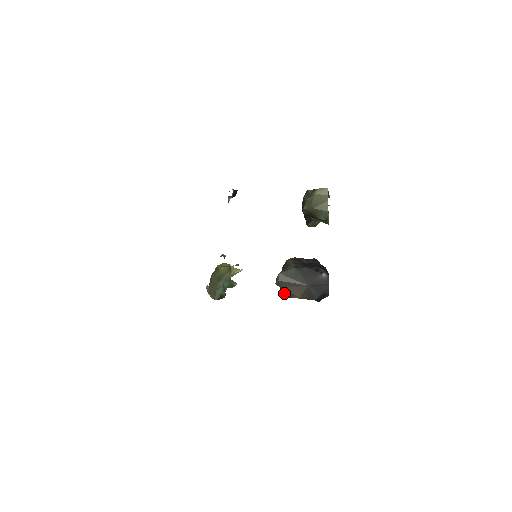
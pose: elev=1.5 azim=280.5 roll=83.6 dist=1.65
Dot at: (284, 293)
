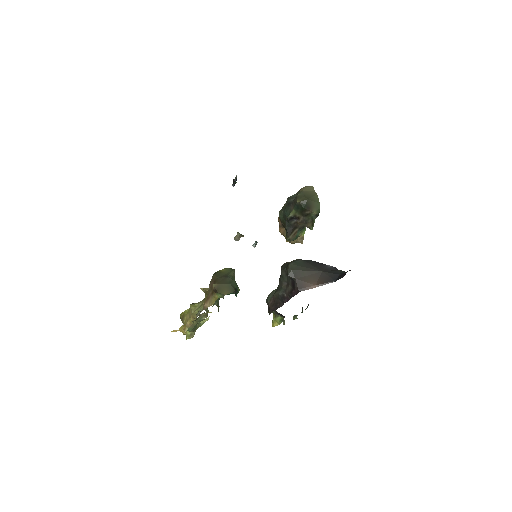
Dot at: (298, 286)
